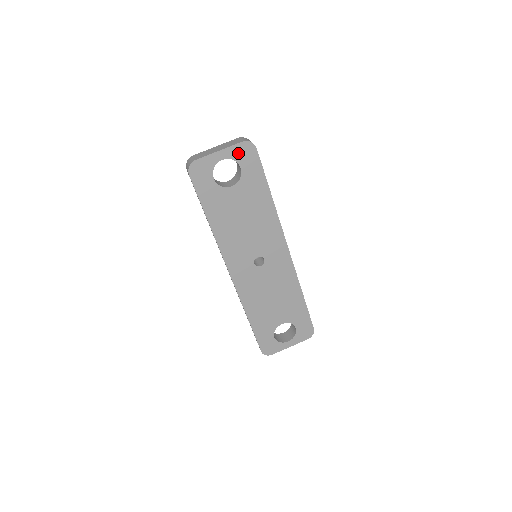
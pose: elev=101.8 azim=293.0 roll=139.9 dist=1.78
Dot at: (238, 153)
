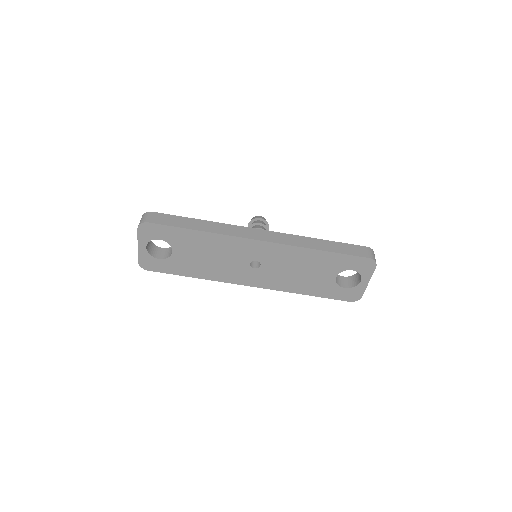
Dot at: (146, 236)
